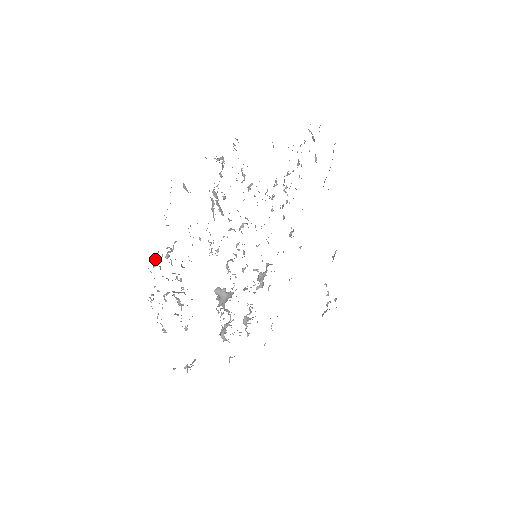
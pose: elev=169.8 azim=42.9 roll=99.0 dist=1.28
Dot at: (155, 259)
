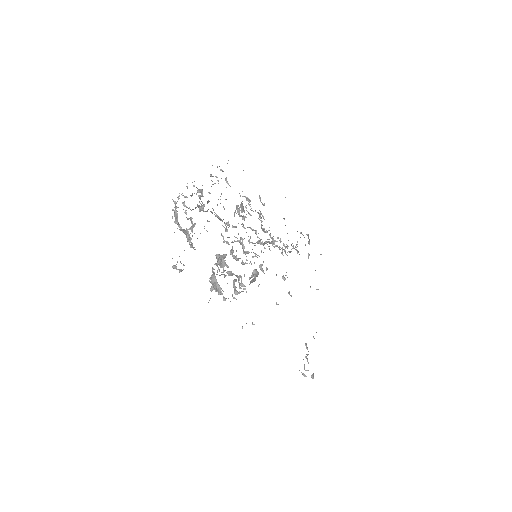
Dot at: (193, 185)
